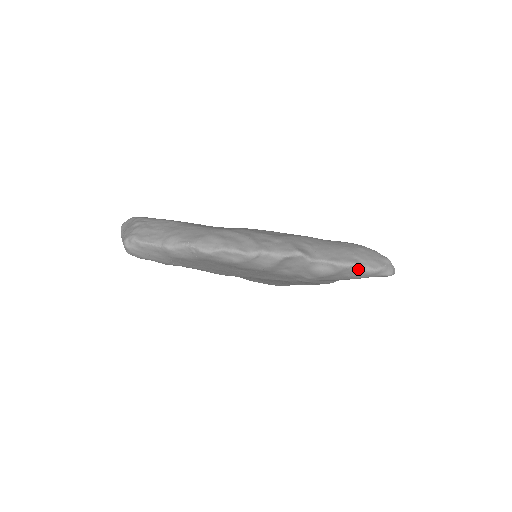
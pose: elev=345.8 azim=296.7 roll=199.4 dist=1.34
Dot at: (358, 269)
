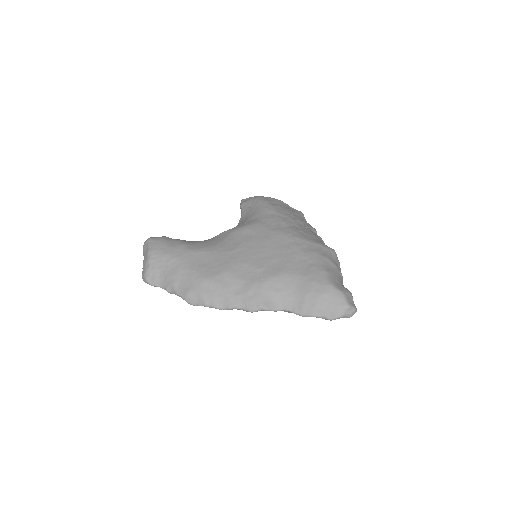
Dot at: (317, 317)
